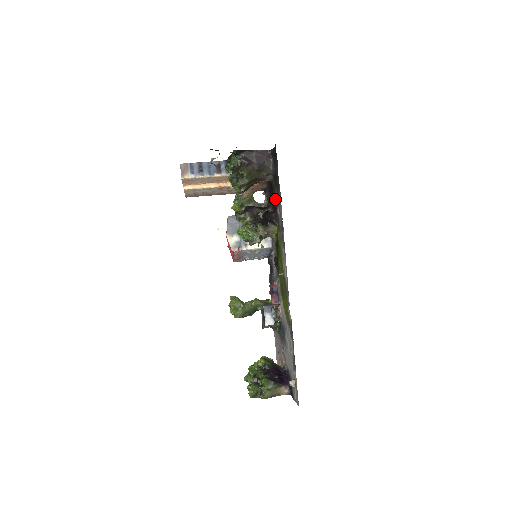
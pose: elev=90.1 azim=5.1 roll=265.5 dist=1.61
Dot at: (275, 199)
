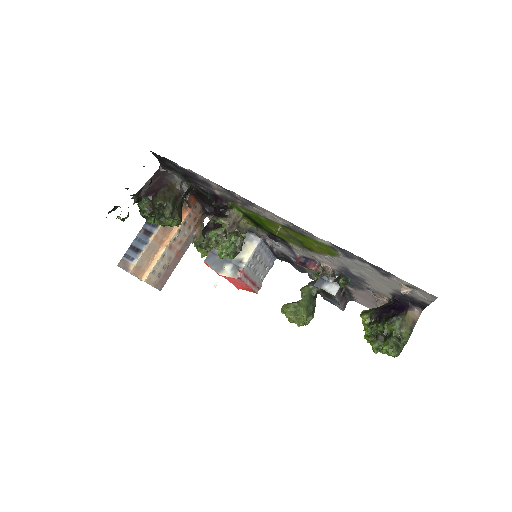
Dot at: (206, 191)
